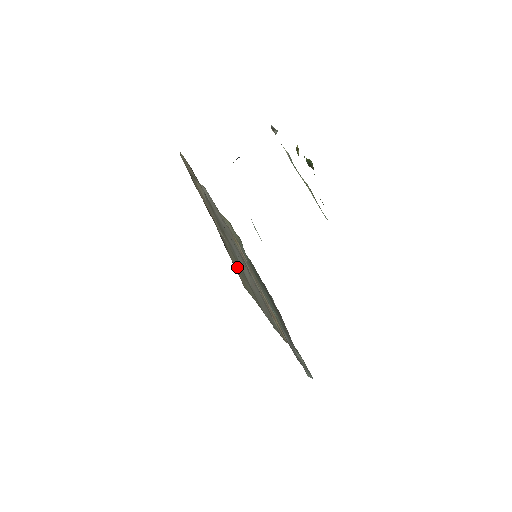
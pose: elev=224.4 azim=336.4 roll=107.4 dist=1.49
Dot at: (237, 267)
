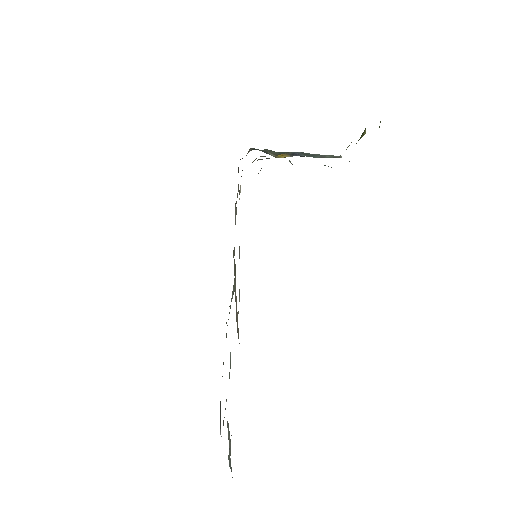
Dot at: occluded
